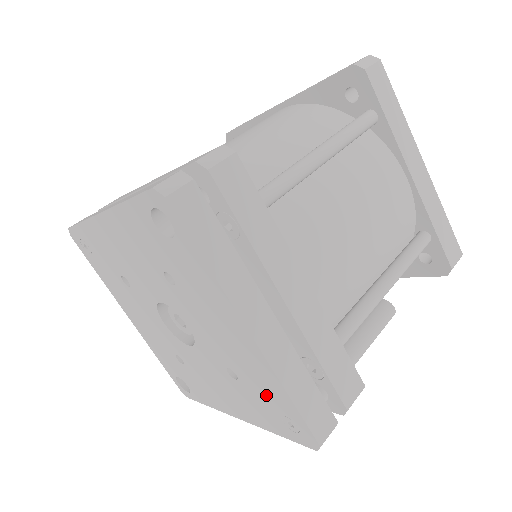
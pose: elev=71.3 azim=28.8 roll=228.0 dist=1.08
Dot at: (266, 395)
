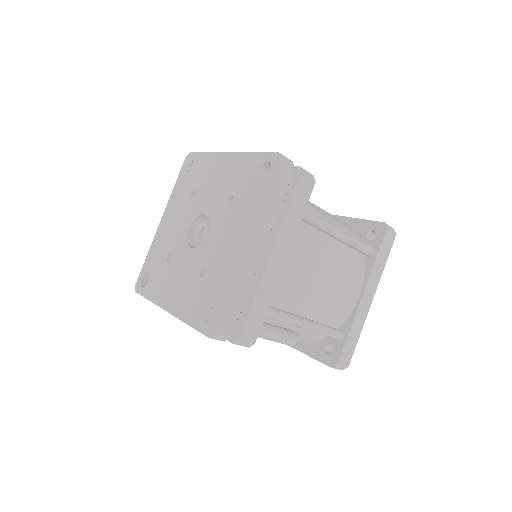
Dot at: (214, 290)
